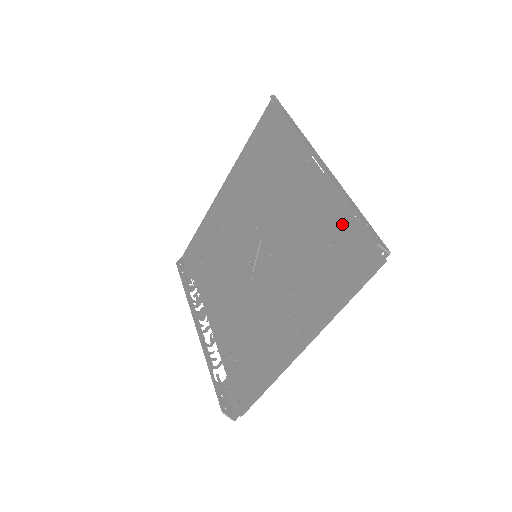
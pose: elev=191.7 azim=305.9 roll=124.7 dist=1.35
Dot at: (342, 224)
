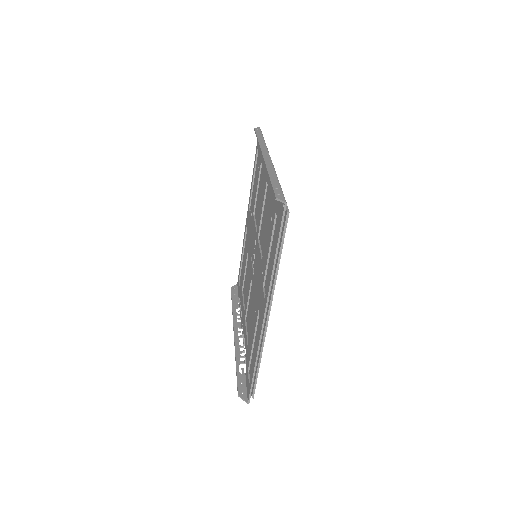
Dot at: (274, 198)
